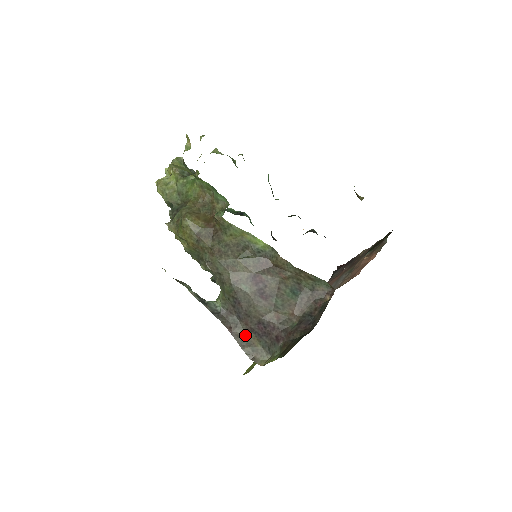
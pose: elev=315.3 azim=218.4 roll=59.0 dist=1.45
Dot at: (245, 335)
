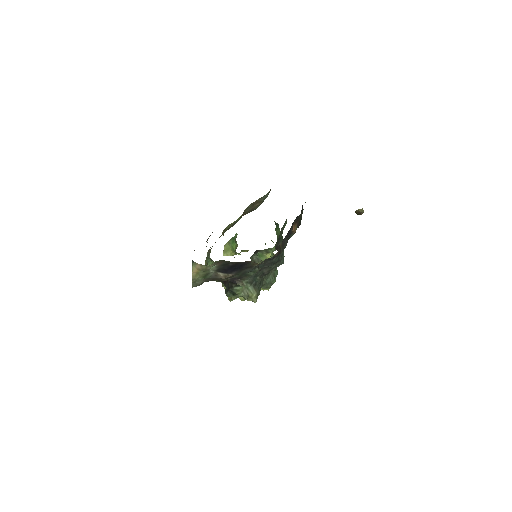
Dot at: occluded
